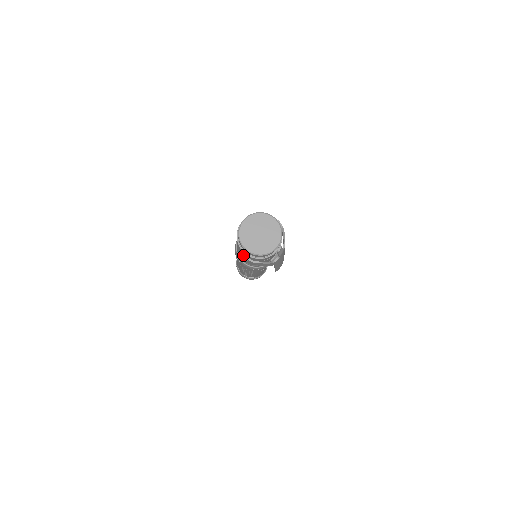
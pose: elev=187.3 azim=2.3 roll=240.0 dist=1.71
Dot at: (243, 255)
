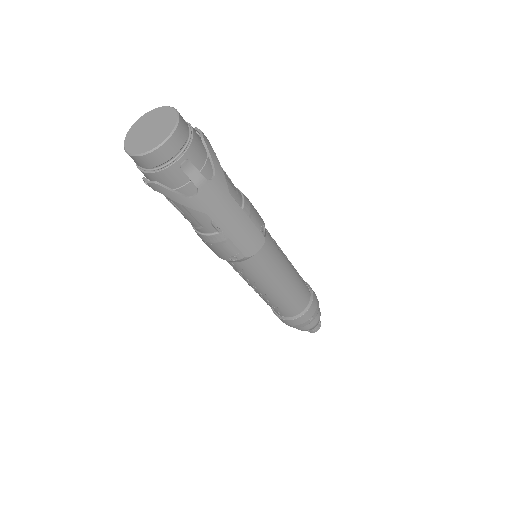
Dot at: occluded
